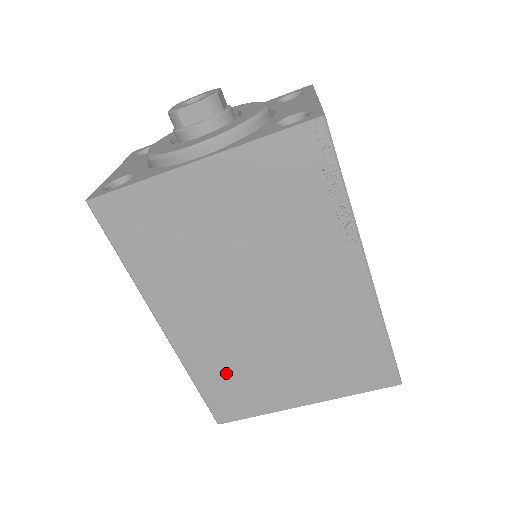
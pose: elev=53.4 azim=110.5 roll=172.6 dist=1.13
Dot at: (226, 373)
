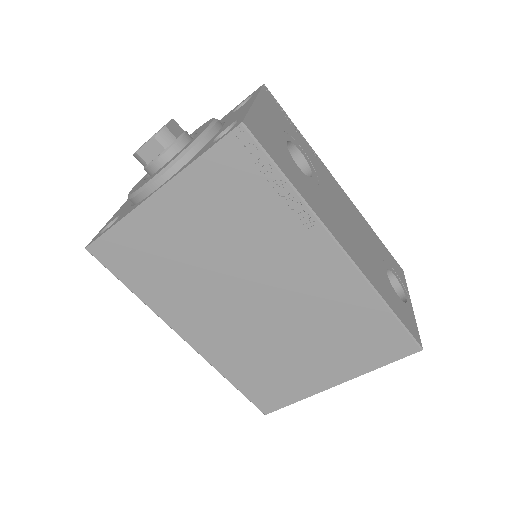
Dot at: (253, 368)
